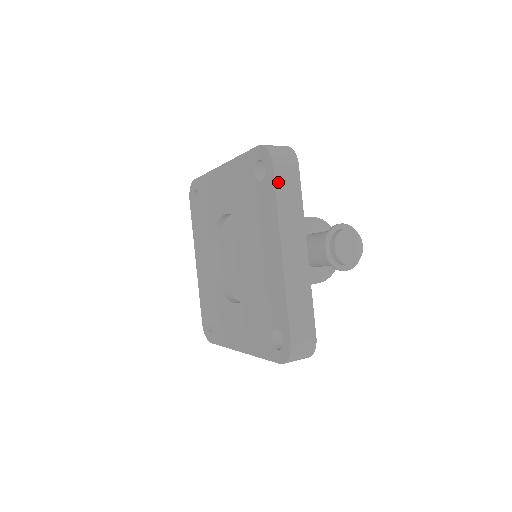
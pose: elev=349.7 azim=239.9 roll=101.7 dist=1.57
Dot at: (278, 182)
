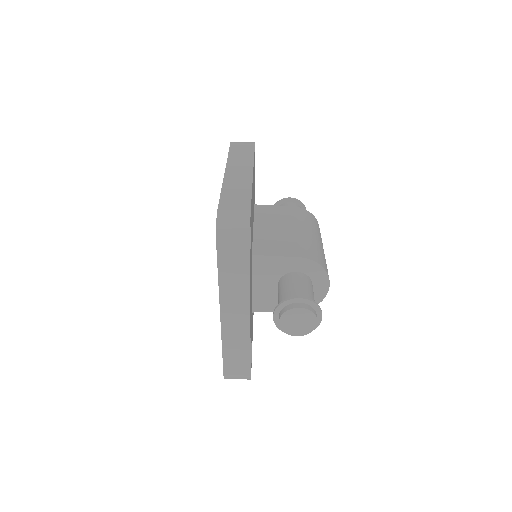
Dot at: (222, 261)
